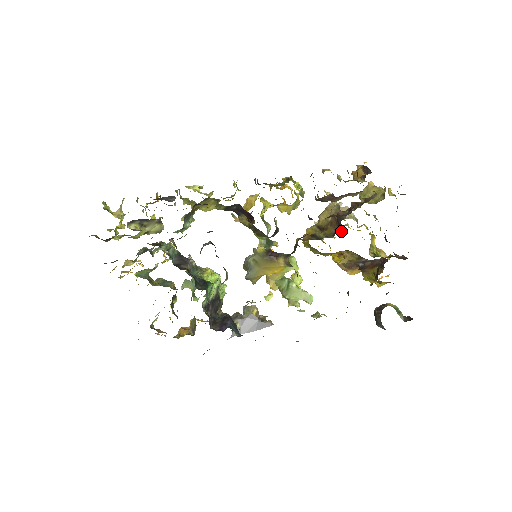
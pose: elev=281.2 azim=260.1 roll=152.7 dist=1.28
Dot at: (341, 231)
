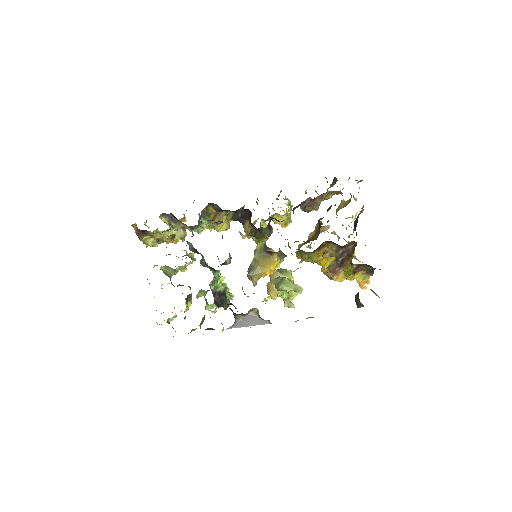
Dot at: (320, 227)
